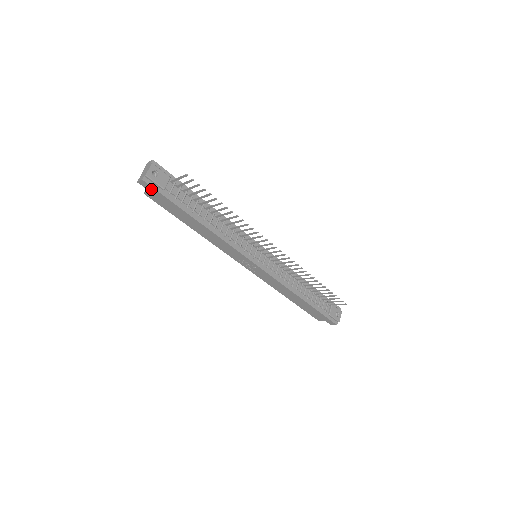
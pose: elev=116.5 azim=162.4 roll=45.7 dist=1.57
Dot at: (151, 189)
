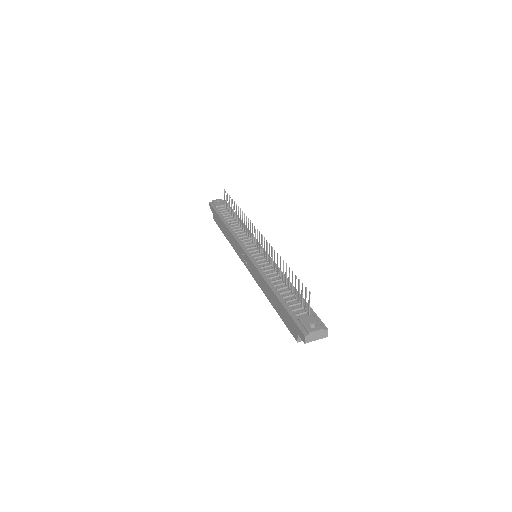
Dot at: (212, 209)
